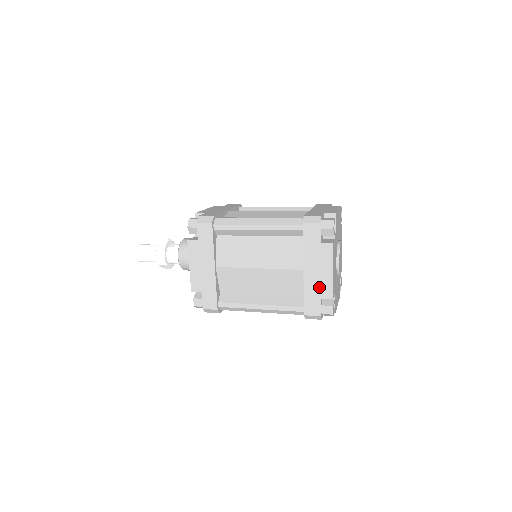
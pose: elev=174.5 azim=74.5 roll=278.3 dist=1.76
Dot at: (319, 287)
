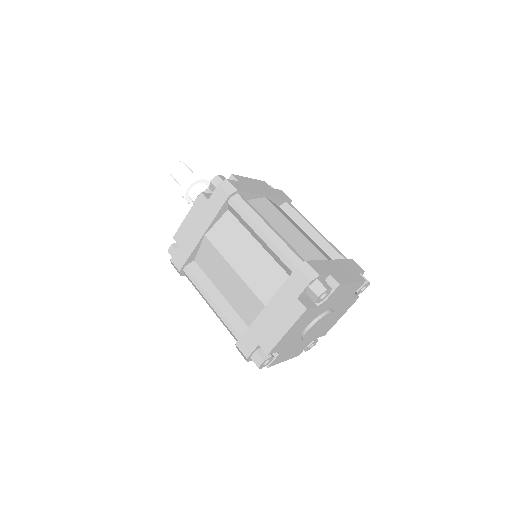
Dot at: (265, 334)
